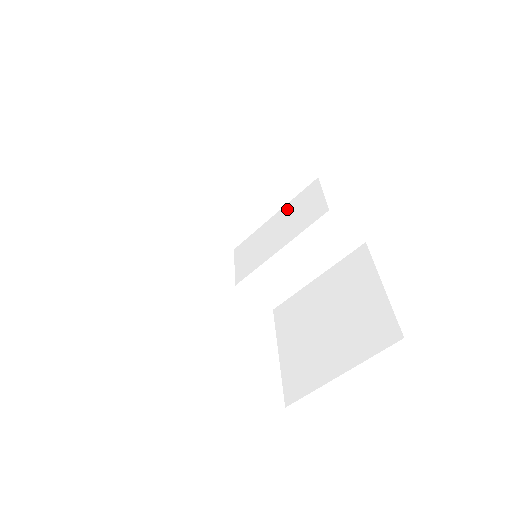
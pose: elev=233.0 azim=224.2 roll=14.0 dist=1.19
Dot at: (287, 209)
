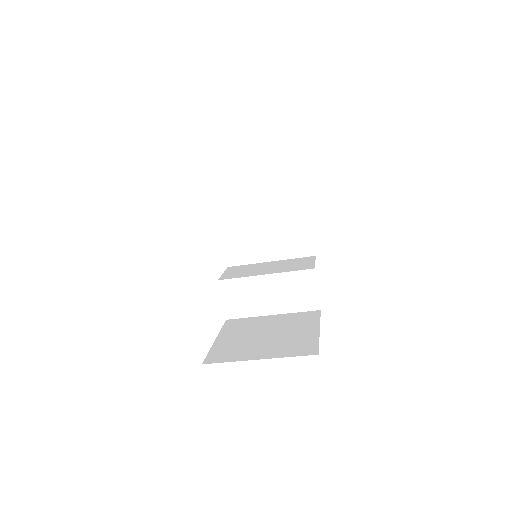
Dot at: (283, 261)
